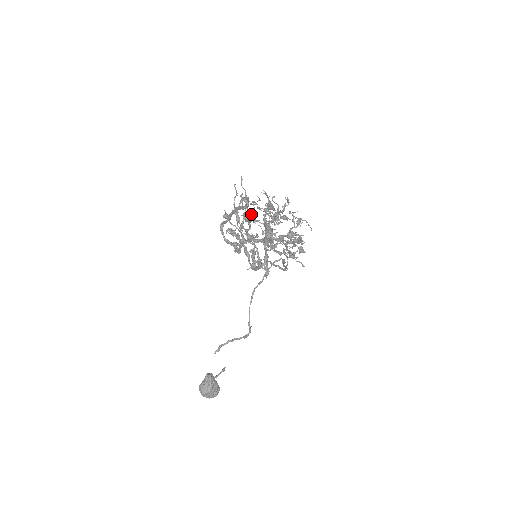
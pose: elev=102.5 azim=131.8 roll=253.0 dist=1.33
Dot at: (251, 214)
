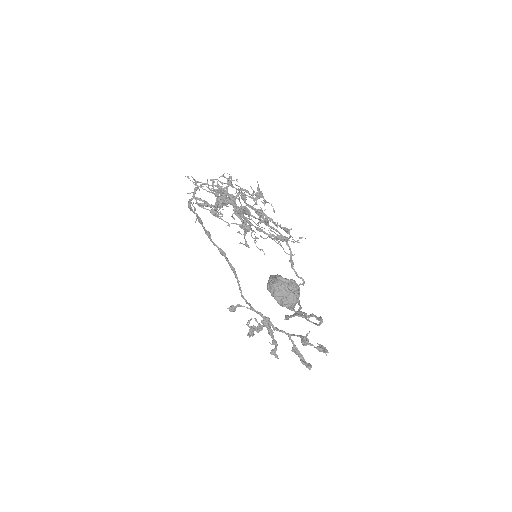
Dot at: (216, 216)
